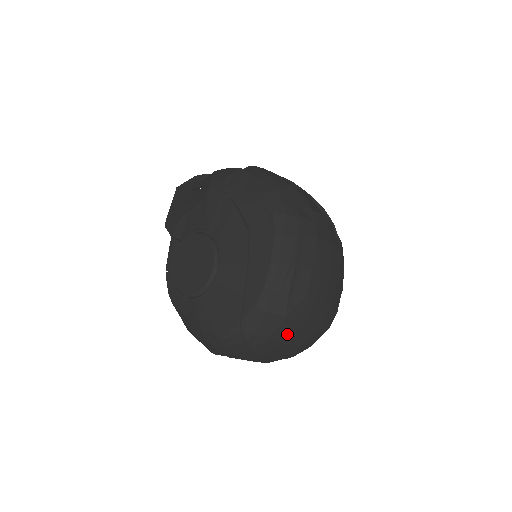
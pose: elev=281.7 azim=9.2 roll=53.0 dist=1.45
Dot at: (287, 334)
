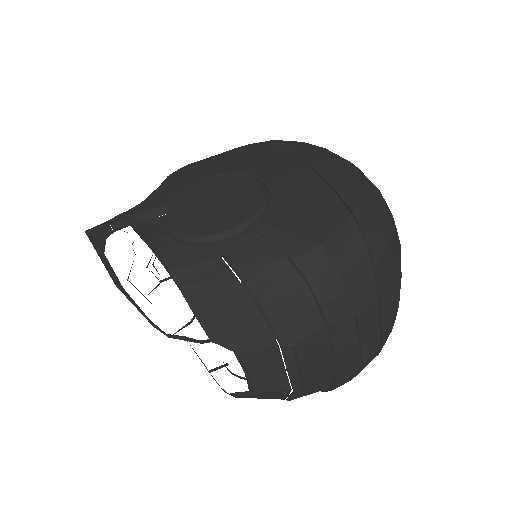
Dot at: (396, 252)
